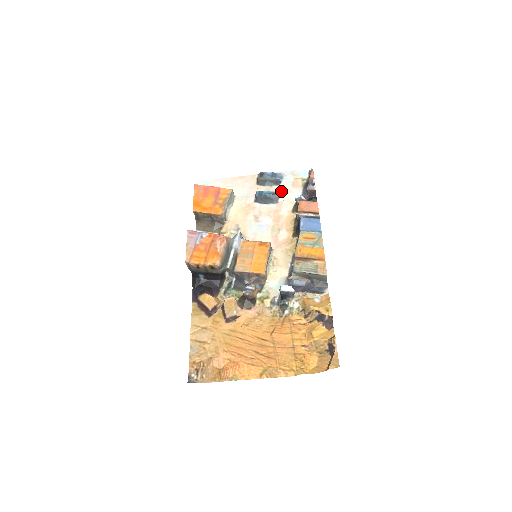
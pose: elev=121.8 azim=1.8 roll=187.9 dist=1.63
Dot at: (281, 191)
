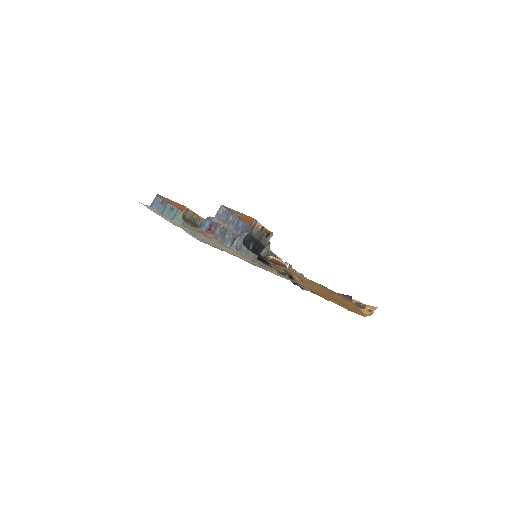
Dot at: (204, 240)
